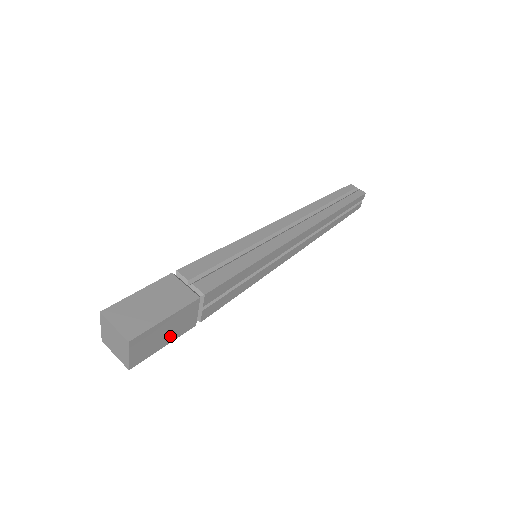
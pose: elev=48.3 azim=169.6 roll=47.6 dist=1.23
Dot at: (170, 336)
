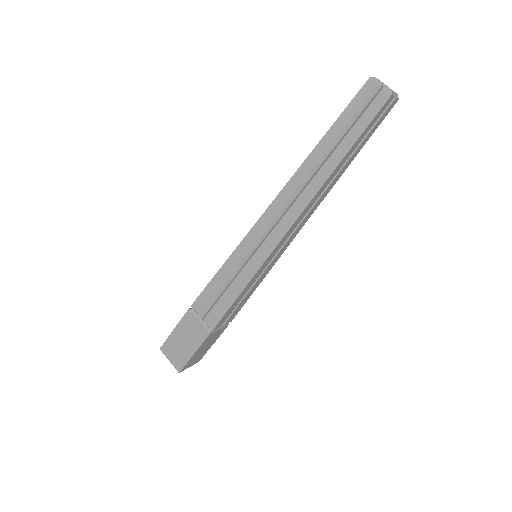
Dot at: (211, 343)
